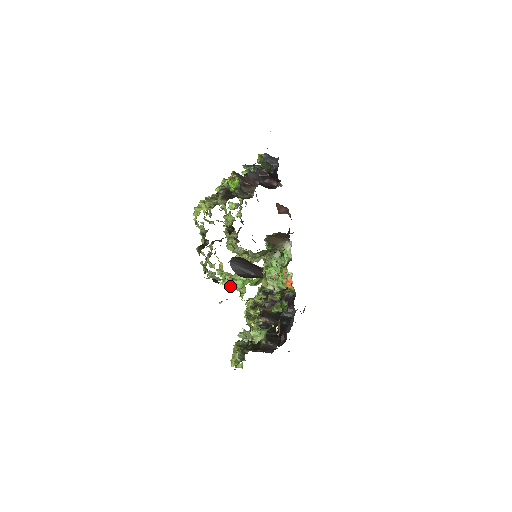
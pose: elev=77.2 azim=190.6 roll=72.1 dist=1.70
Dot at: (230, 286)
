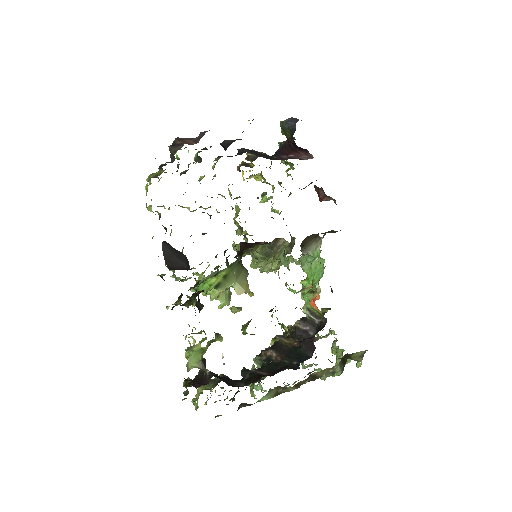
Dot at: (193, 290)
